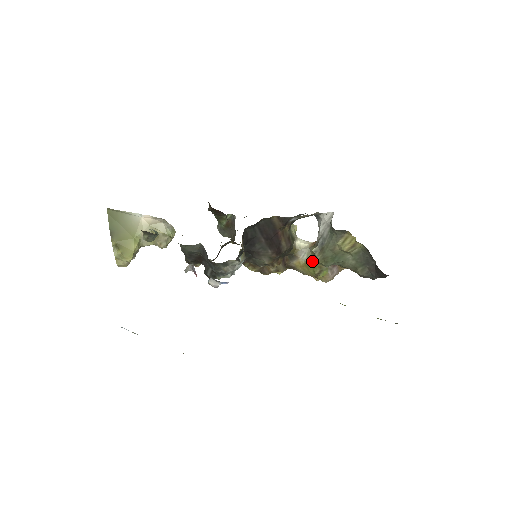
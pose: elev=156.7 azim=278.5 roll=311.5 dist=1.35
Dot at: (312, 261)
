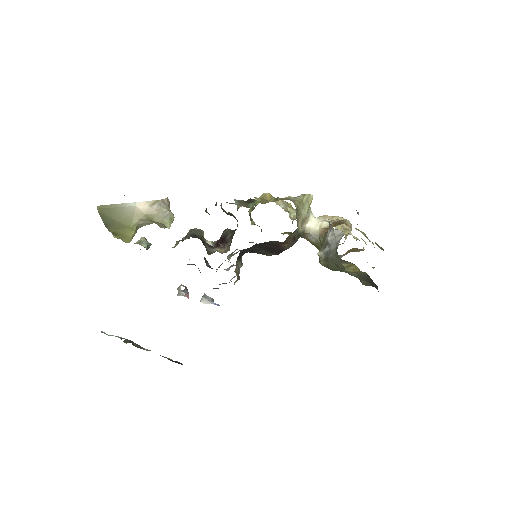
Dot at: (320, 247)
